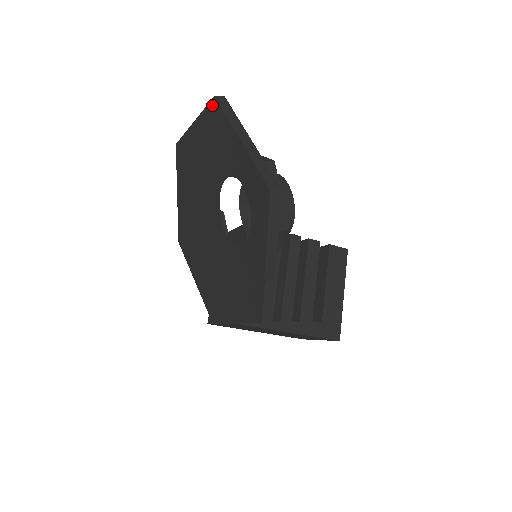
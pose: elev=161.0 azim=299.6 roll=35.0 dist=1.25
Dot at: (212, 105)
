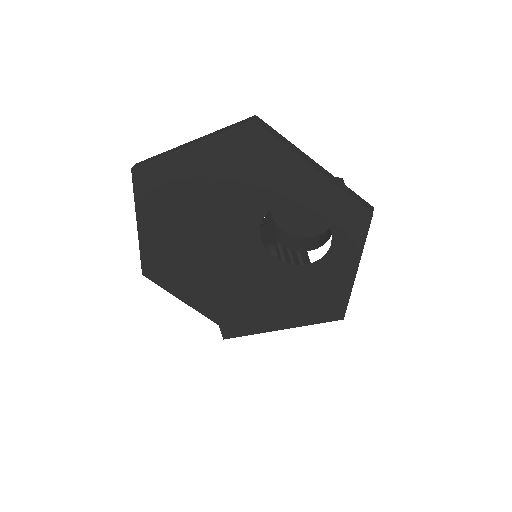
Dot at: (246, 129)
